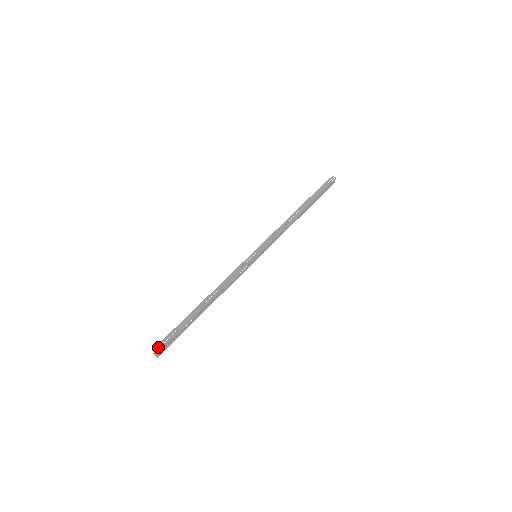
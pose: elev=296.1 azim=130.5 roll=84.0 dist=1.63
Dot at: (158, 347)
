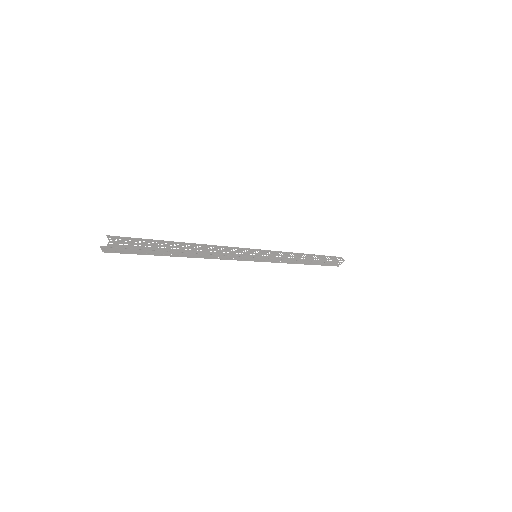
Dot at: (116, 238)
